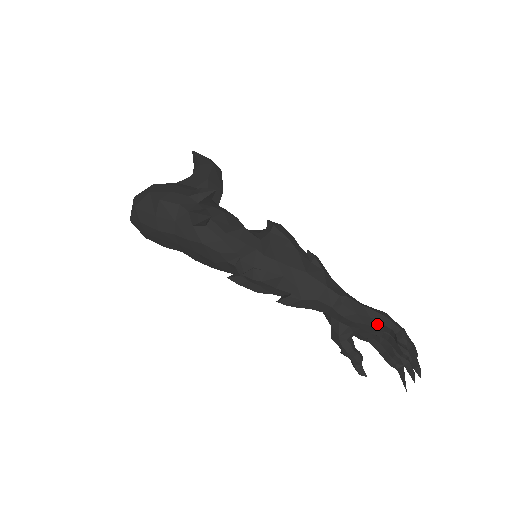
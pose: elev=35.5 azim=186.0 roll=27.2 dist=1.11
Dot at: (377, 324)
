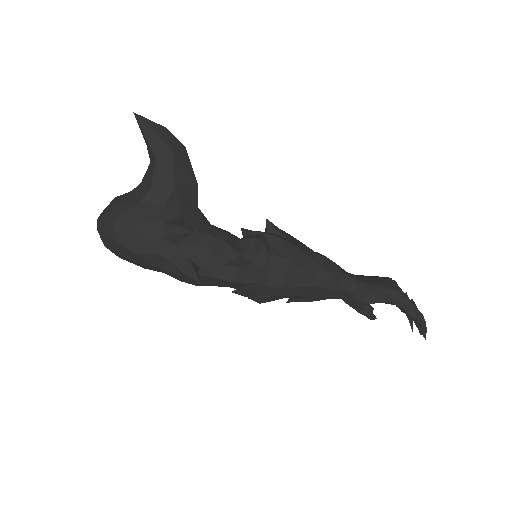
Dot at: (388, 303)
